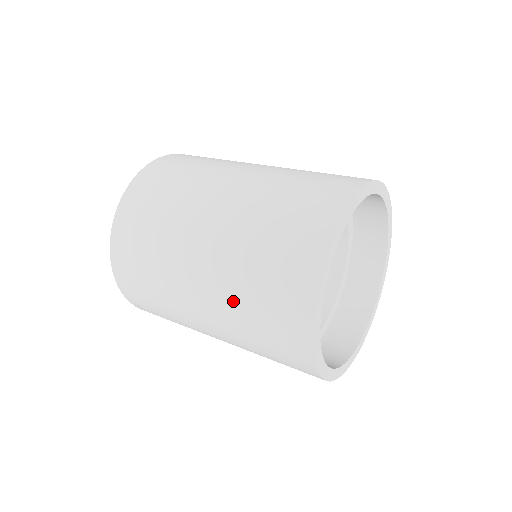
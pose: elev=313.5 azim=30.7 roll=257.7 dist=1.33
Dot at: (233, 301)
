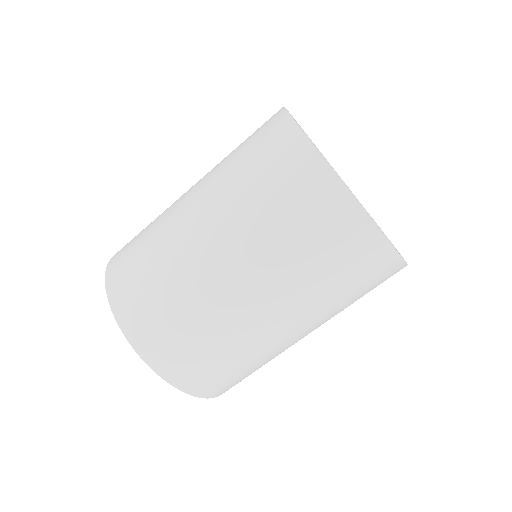
Dot at: (322, 304)
